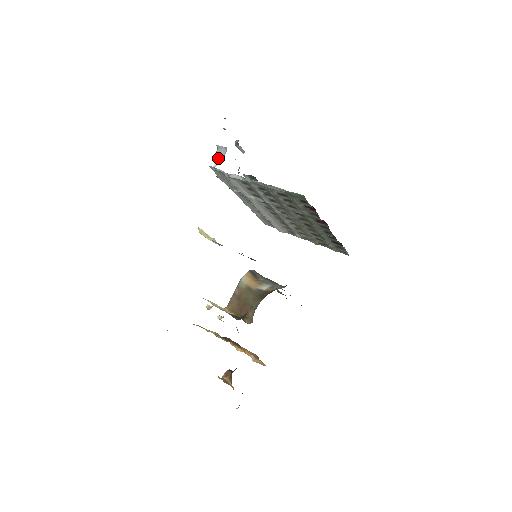
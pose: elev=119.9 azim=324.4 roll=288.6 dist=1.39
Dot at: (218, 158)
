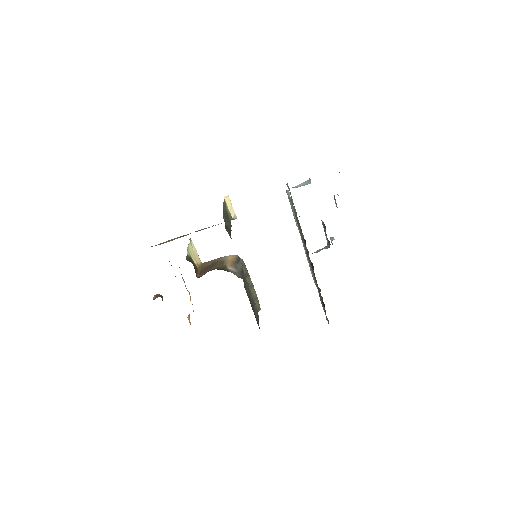
Dot at: (301, 184)
